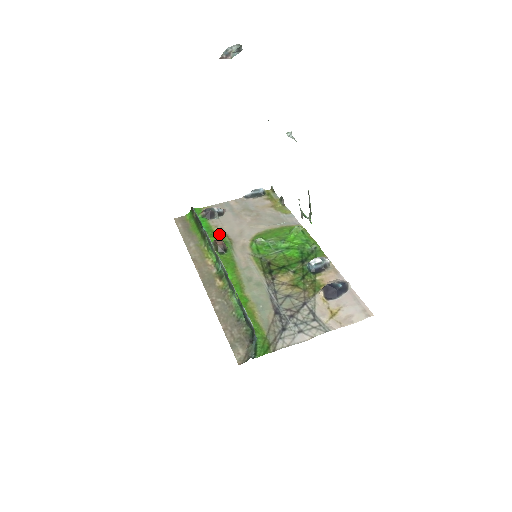
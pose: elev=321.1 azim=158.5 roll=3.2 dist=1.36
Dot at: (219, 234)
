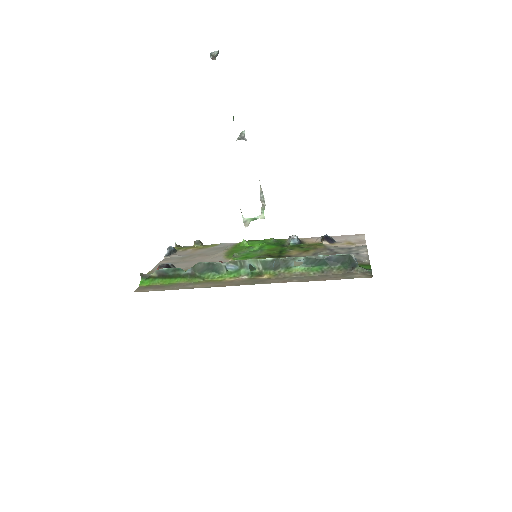
Dot at: occluded
